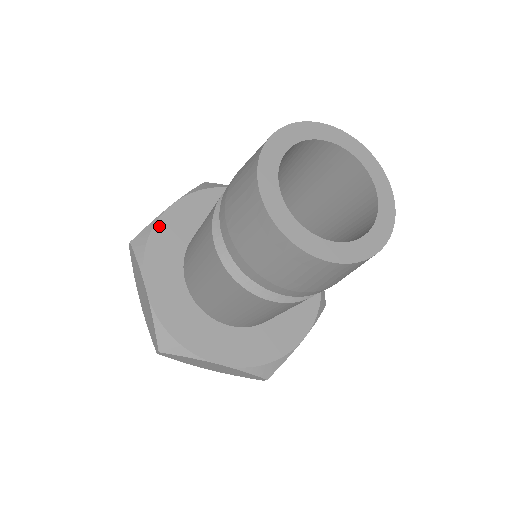
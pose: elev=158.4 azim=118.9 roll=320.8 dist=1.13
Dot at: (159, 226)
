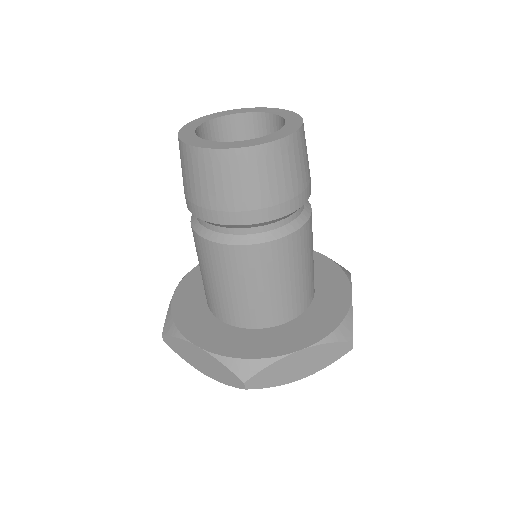
Dot at: occluded
